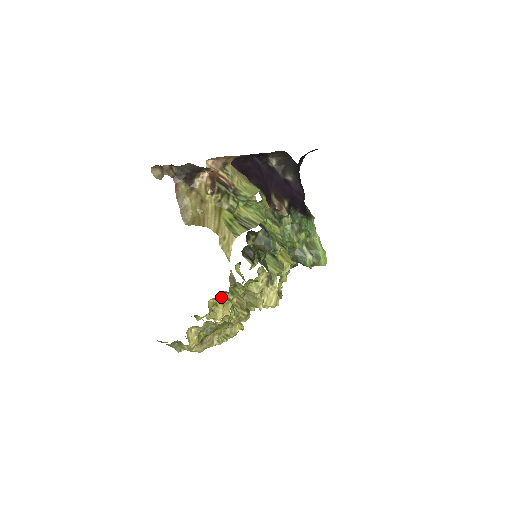
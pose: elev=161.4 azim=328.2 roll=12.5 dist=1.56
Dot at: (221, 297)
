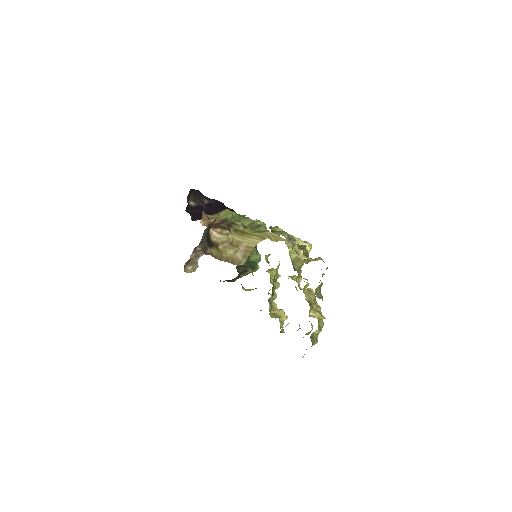
Dot at: (271, 306)
